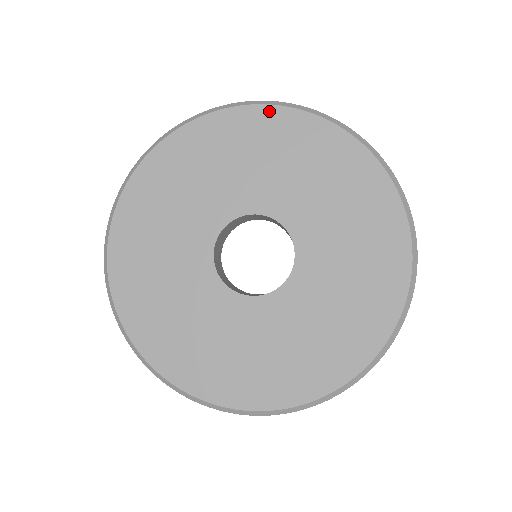
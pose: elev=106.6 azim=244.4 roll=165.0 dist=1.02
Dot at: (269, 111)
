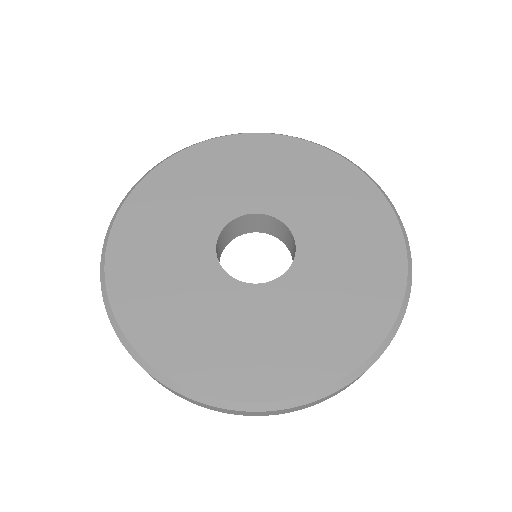
Dot at: (231, 139)
